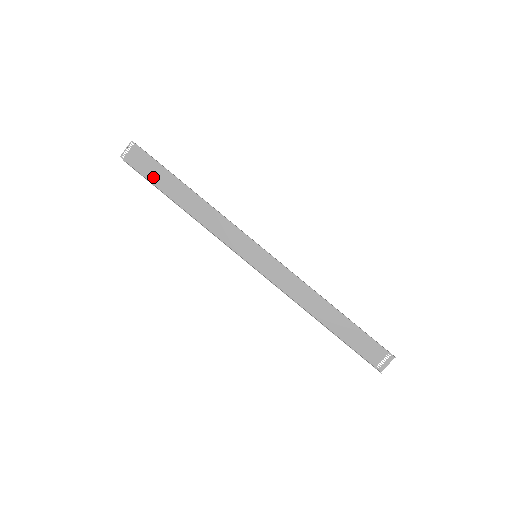
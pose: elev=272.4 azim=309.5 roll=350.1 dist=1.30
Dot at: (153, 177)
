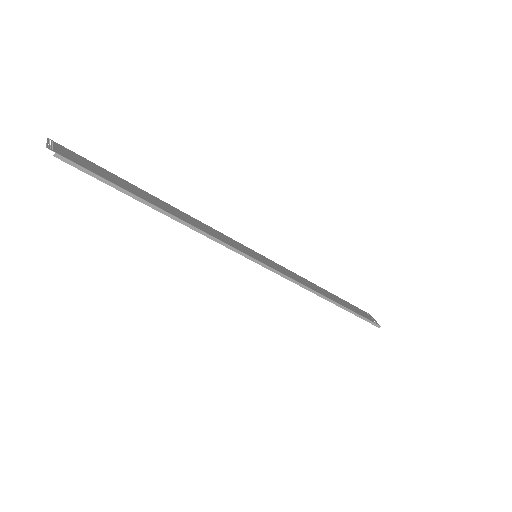
Dot at: (108, 173)
